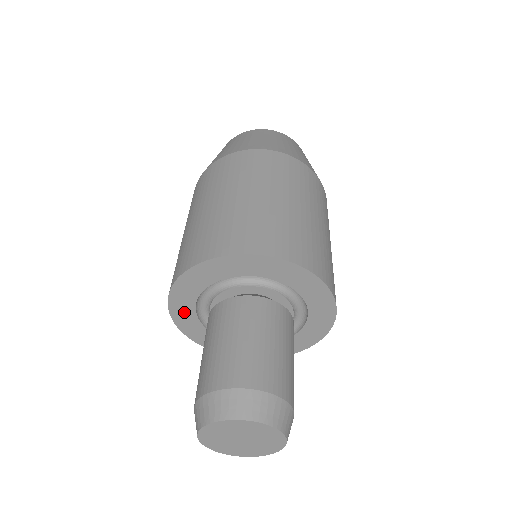
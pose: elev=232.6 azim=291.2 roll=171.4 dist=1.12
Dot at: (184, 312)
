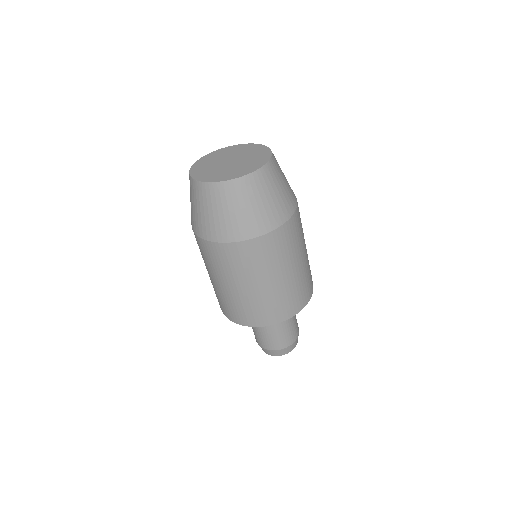
Dot at: occluded
